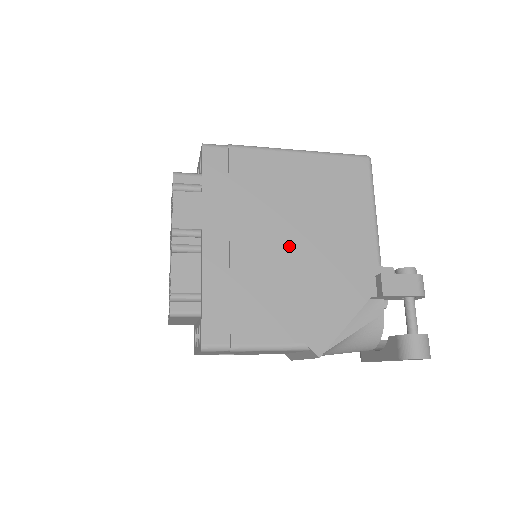
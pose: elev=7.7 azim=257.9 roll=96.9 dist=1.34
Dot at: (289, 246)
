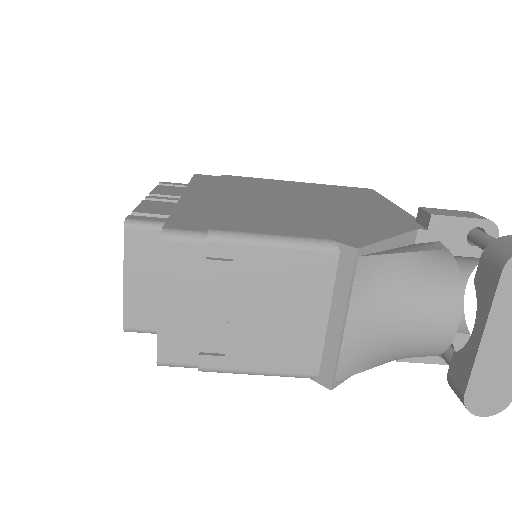
Dot at: (291, 202)
